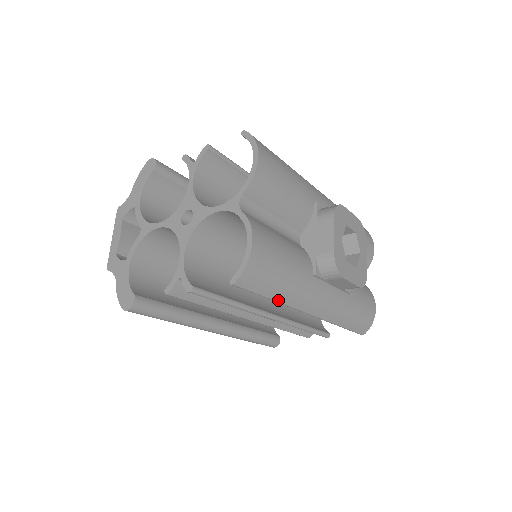
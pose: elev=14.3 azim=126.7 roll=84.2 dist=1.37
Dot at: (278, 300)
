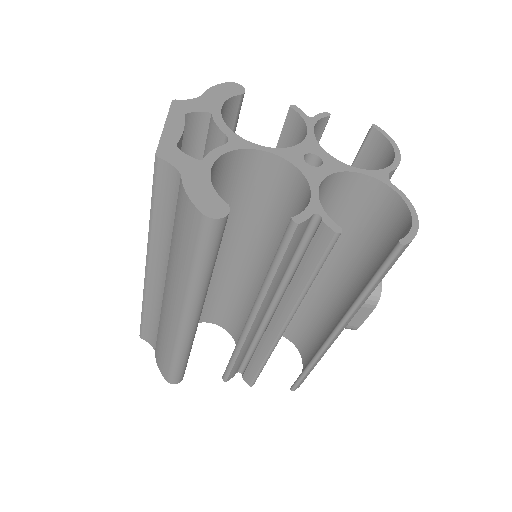
Dot at: (367, 295)
